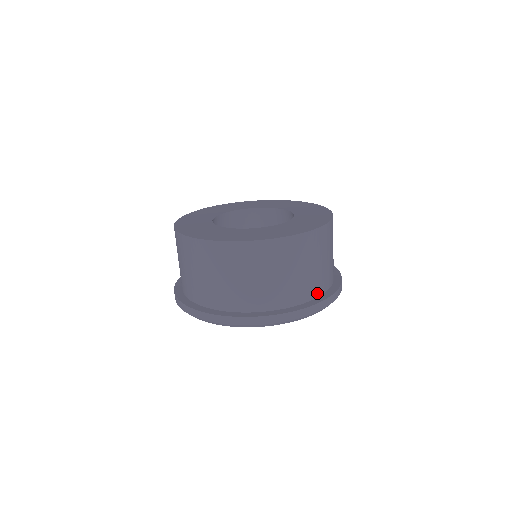
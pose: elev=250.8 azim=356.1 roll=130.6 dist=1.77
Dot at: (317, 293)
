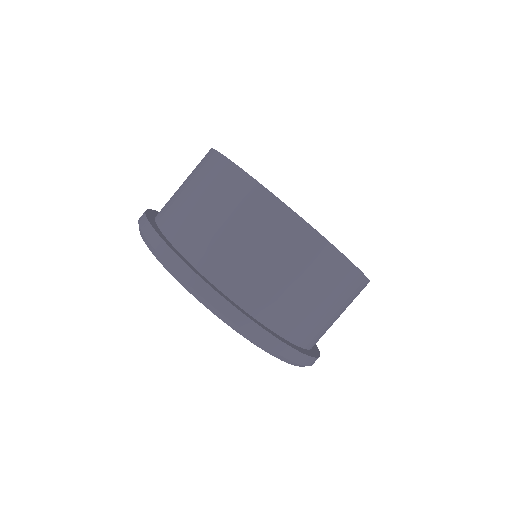
Dot at: (284, 331)
